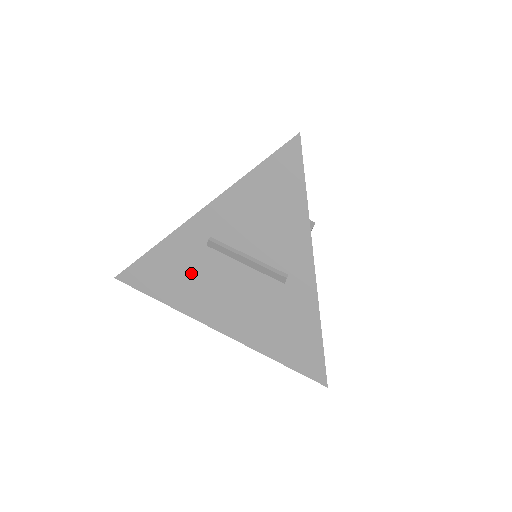
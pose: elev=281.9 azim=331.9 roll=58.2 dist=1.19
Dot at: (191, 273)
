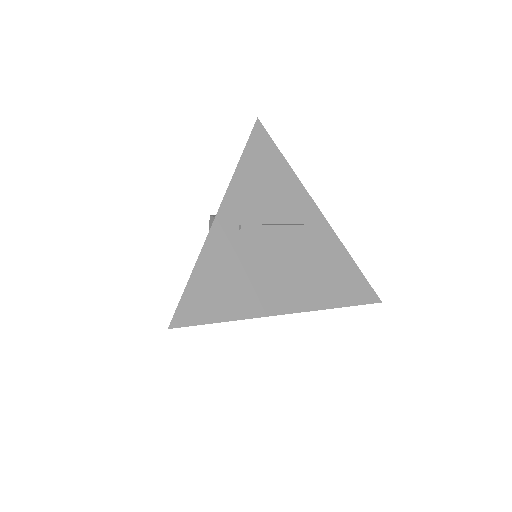
Dot at: (240, 270)
